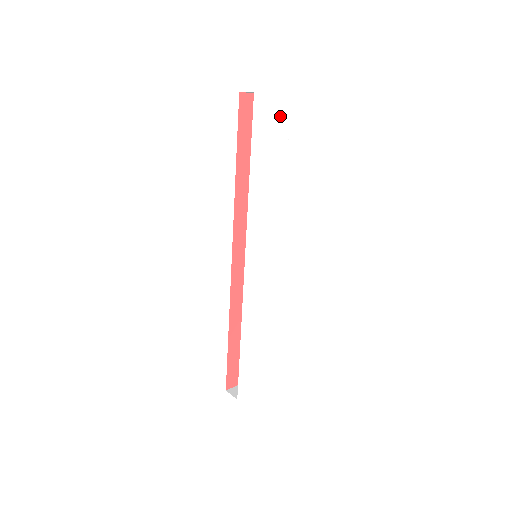
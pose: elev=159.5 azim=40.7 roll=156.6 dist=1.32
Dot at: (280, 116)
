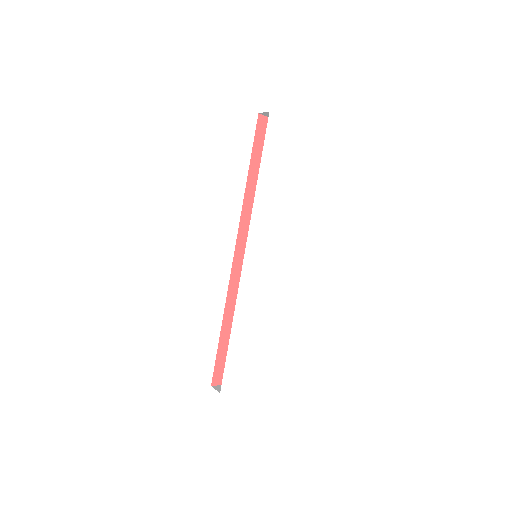
Dot at: (290, 137)
